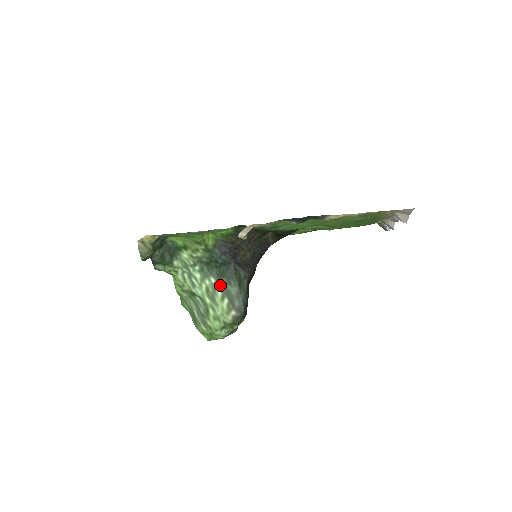
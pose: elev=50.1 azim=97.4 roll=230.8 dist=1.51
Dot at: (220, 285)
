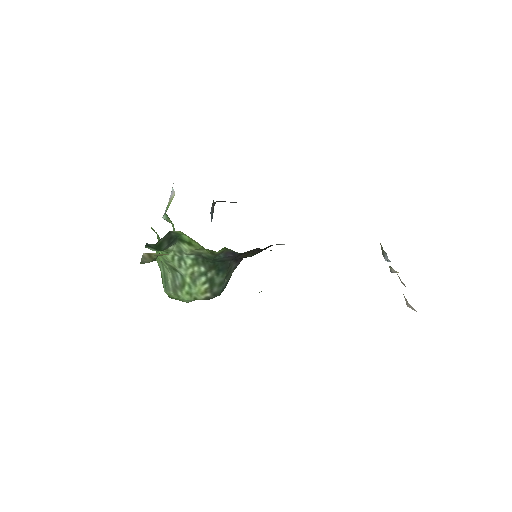
Dot at: (207, 274)
